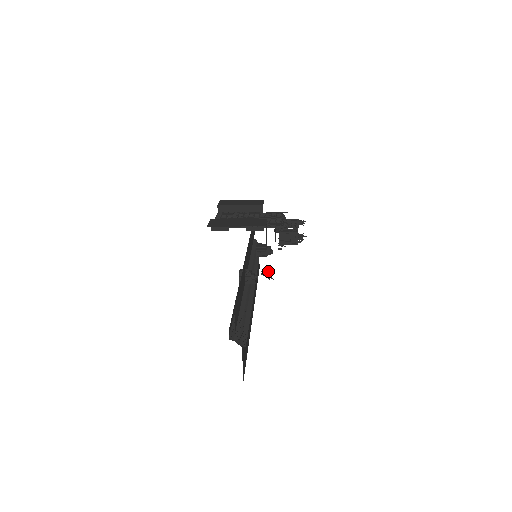
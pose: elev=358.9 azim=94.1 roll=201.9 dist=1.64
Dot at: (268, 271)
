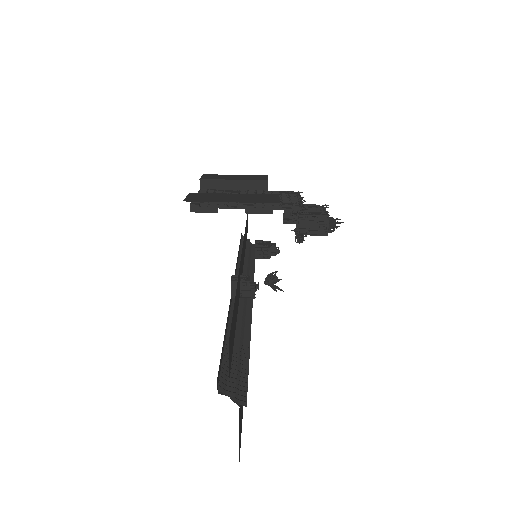
Dot at: (277, 278)
